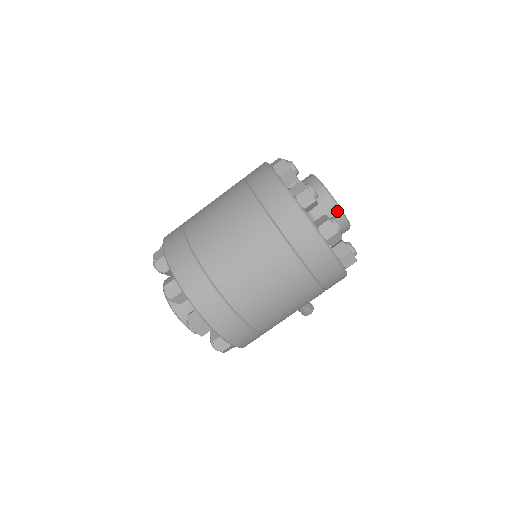
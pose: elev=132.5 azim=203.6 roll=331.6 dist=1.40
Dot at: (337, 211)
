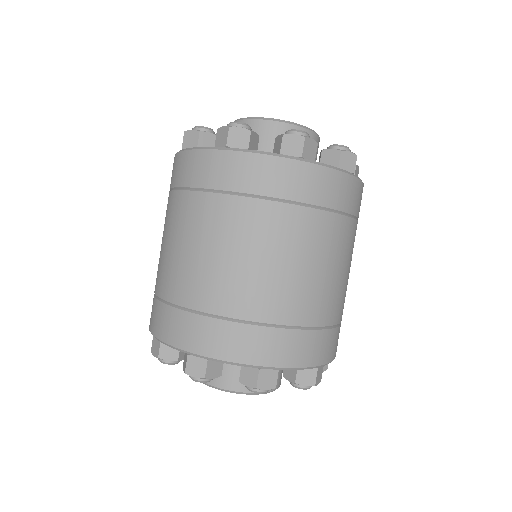
Dot at: (313, 136)
